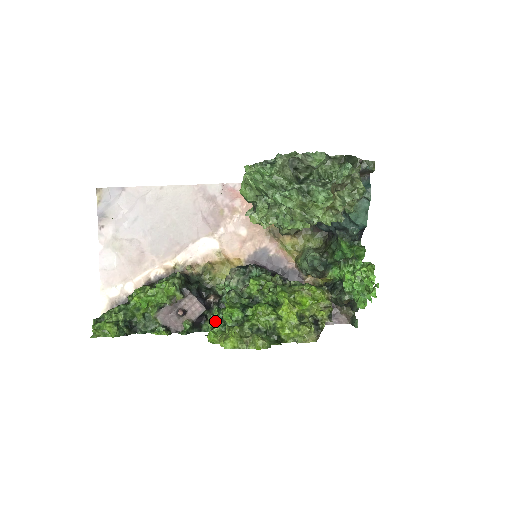
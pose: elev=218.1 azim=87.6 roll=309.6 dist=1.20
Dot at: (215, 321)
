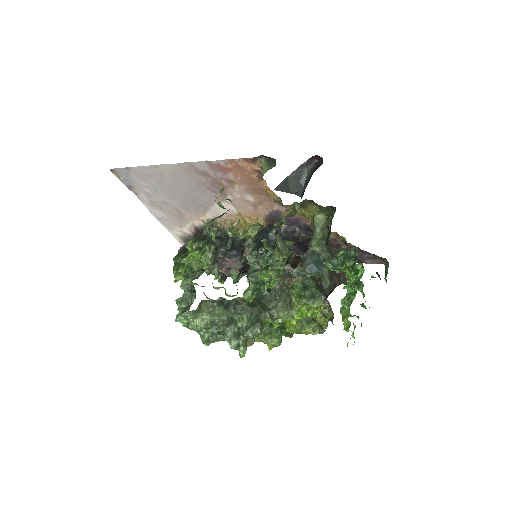
Dot at: occluded
